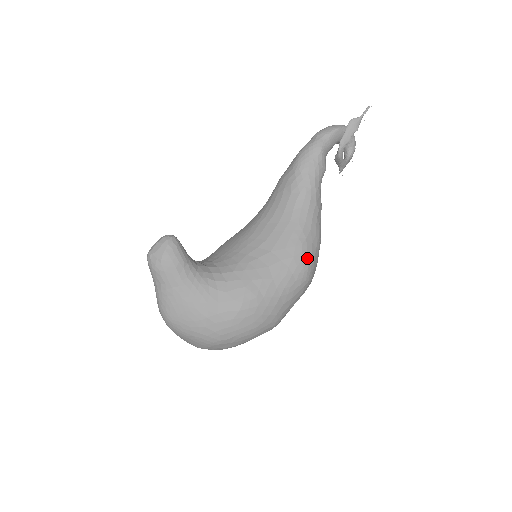
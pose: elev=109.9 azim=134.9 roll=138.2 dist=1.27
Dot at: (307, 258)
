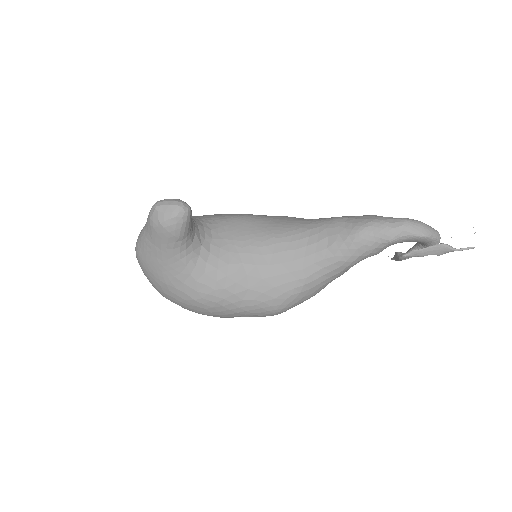
Dot at: (286, 306)
